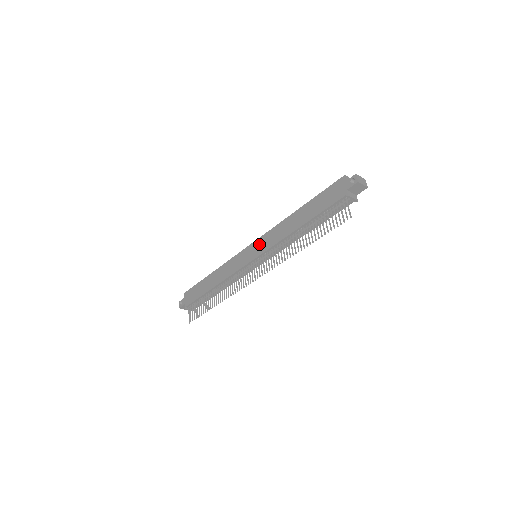
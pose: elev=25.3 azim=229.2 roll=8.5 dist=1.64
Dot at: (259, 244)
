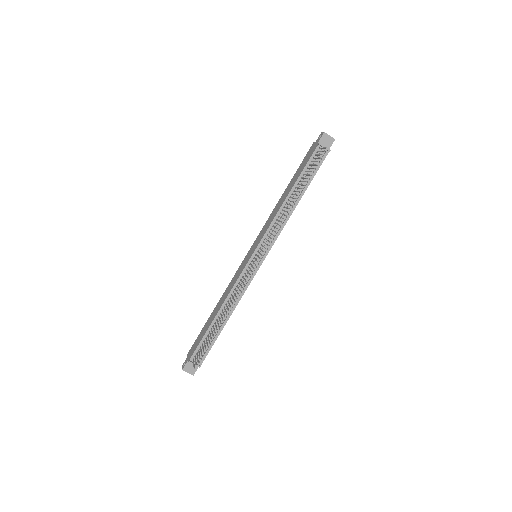
Dot at: (256, 241)
